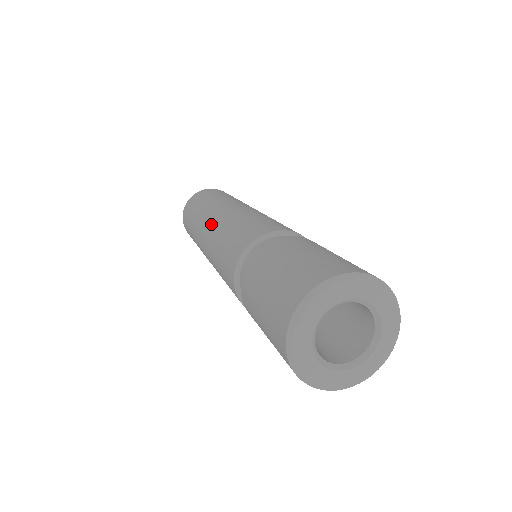
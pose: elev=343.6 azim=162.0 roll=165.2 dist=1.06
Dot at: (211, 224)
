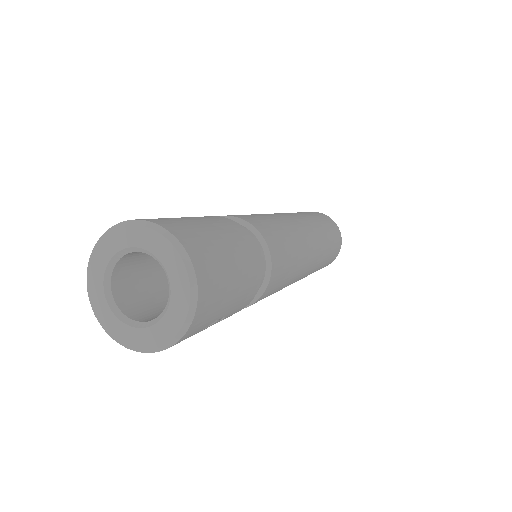
Dot at: occluded
